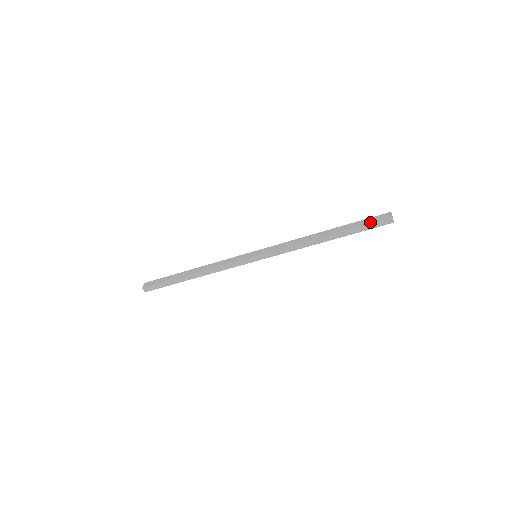
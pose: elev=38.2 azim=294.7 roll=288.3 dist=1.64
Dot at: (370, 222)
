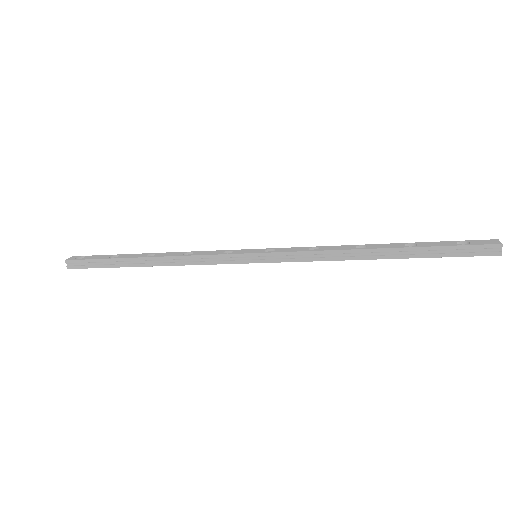
Dot at: (461, 244)
